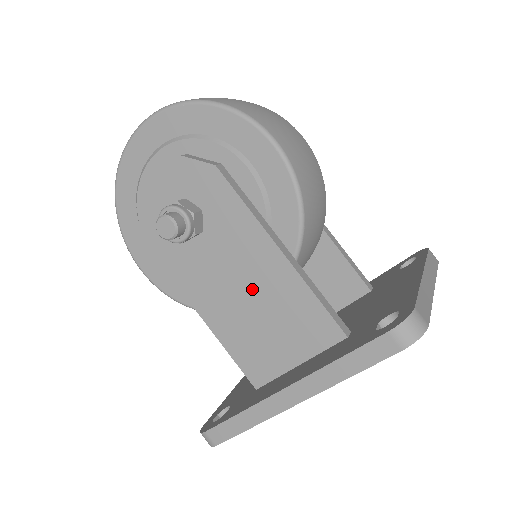
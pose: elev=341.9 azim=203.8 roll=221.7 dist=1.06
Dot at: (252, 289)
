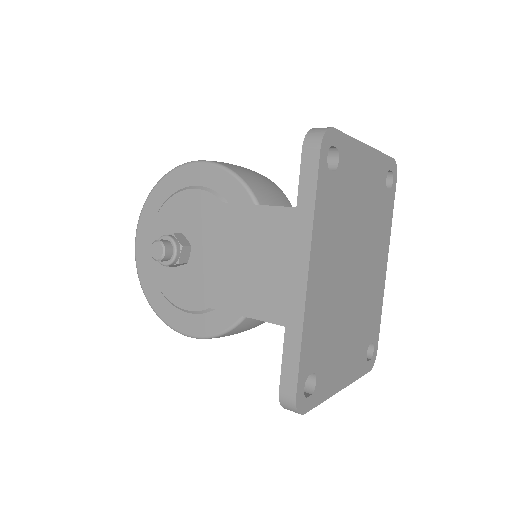
Dot at: (241, 250)
